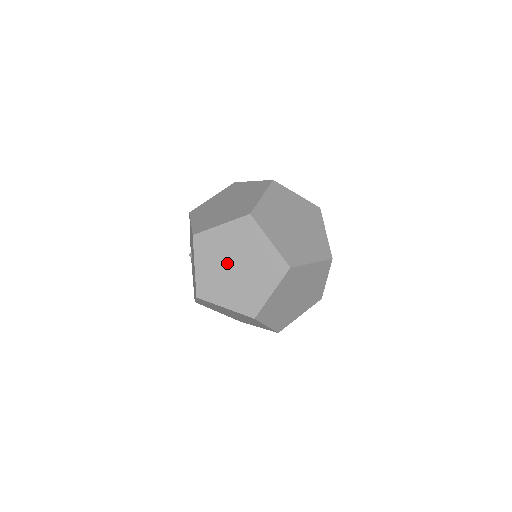
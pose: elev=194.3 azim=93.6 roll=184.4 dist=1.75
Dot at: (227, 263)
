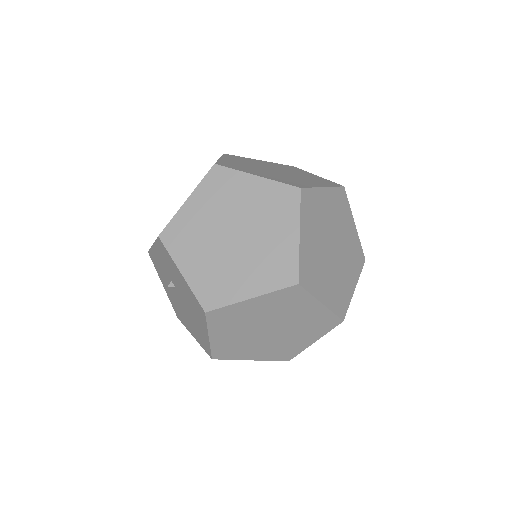
Dot at: (258, 329)
